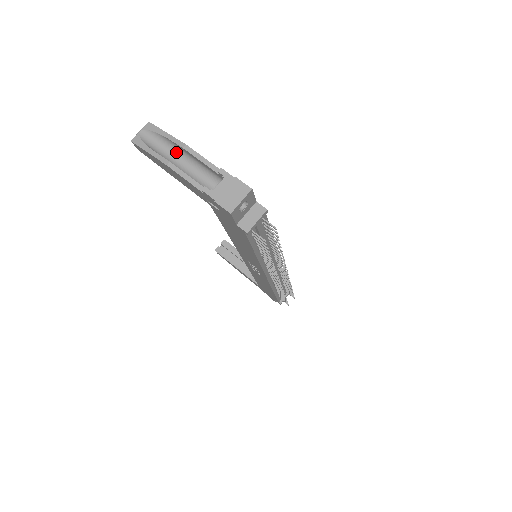
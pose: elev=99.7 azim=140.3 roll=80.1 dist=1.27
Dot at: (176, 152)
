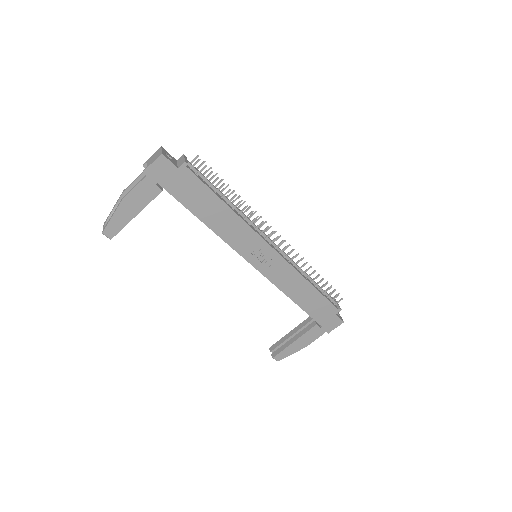
Dot at: occluded
